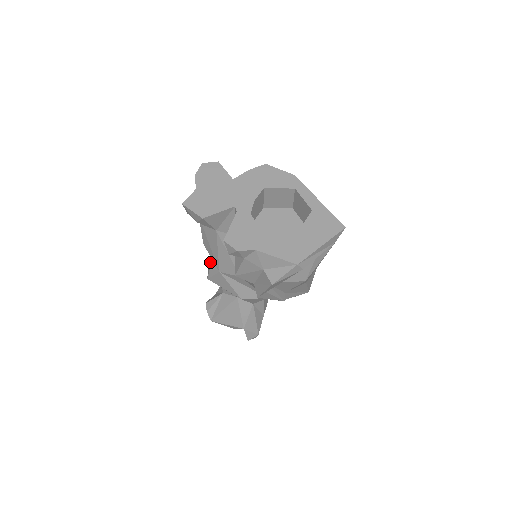
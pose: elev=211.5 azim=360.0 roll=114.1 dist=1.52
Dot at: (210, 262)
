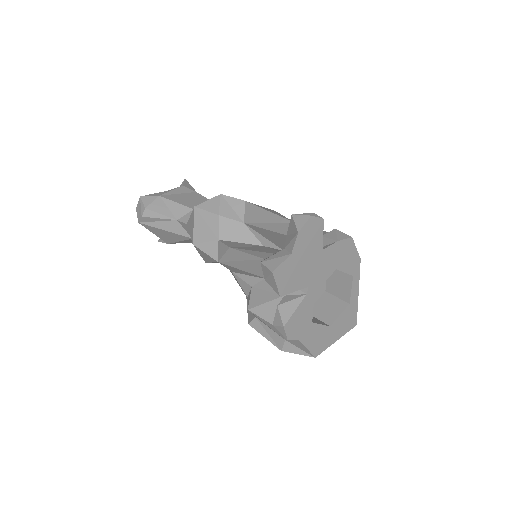
Dot at: (208, 233)
